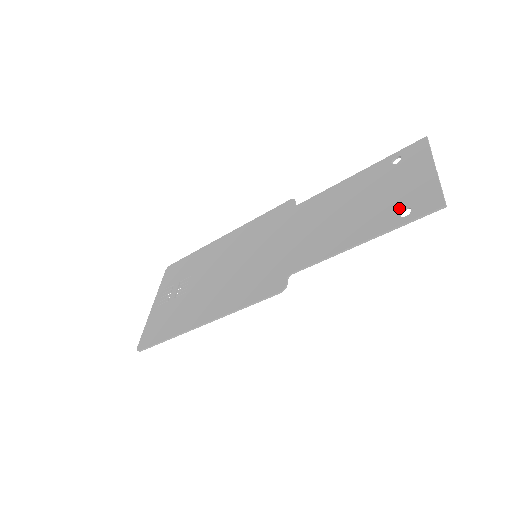
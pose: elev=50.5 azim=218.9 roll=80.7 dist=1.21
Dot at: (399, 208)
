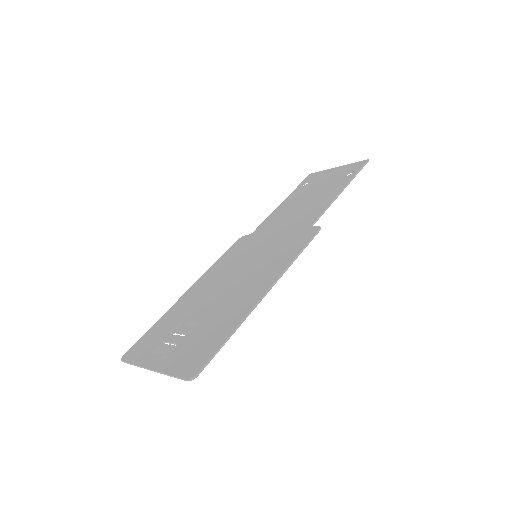
Dot at: (343, 176)
